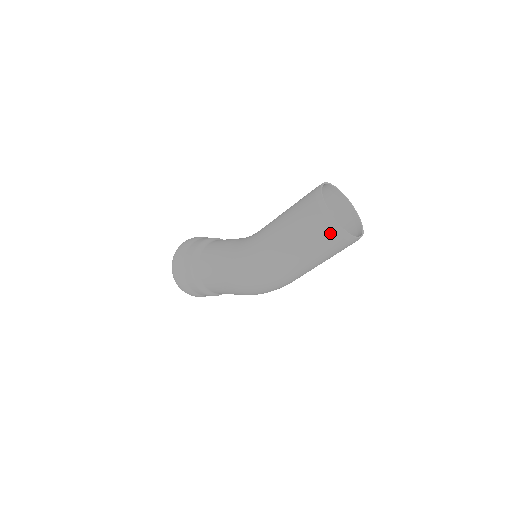
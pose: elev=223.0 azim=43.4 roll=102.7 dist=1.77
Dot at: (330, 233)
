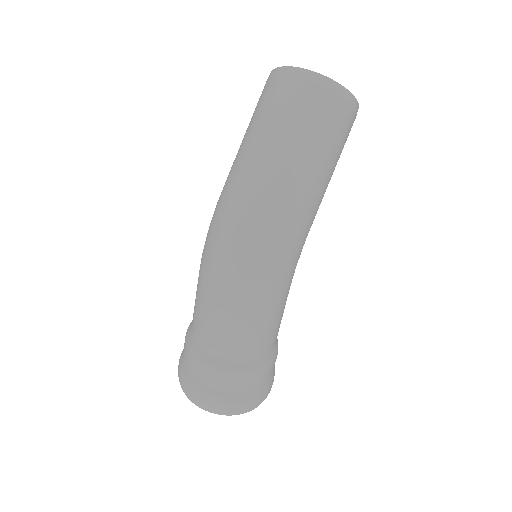
Dot at: (275, 83)
